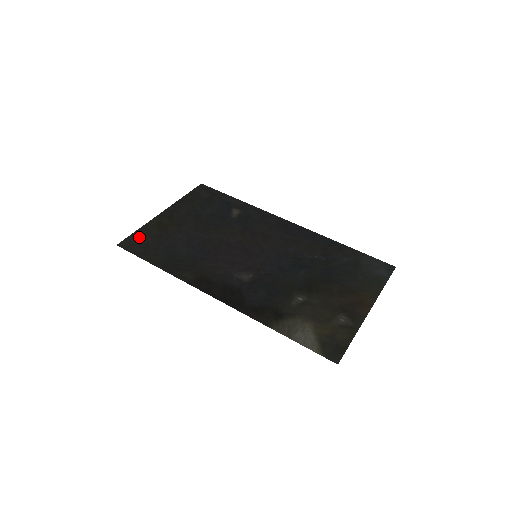
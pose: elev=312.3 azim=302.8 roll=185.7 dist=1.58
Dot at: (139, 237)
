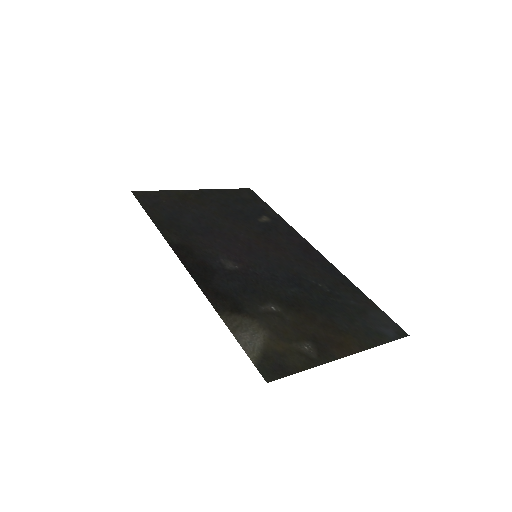
Dot at: (157, 195)
